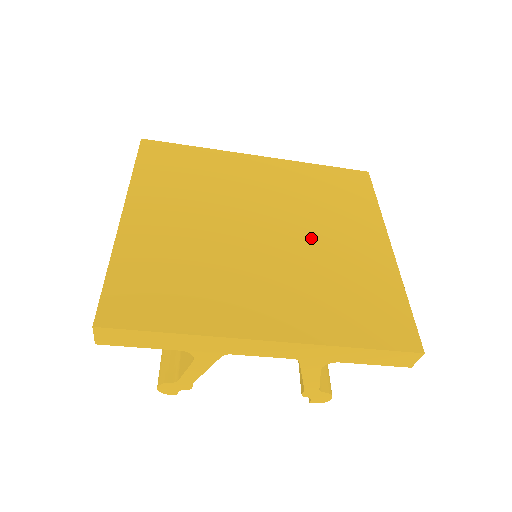
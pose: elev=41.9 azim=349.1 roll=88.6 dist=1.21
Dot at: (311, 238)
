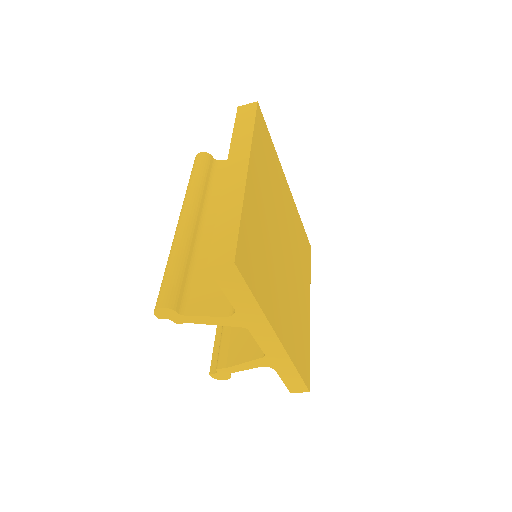
Dot at: (295, 276)
